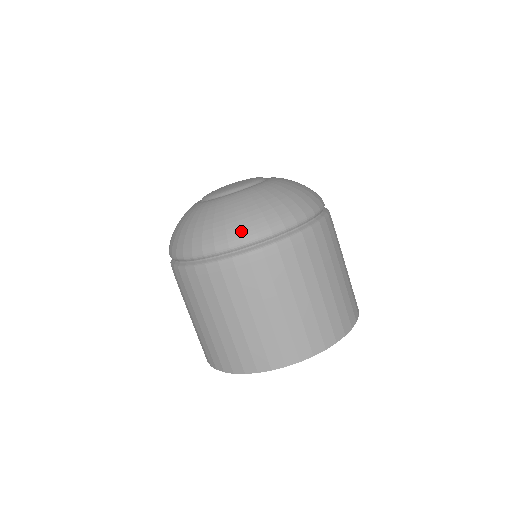
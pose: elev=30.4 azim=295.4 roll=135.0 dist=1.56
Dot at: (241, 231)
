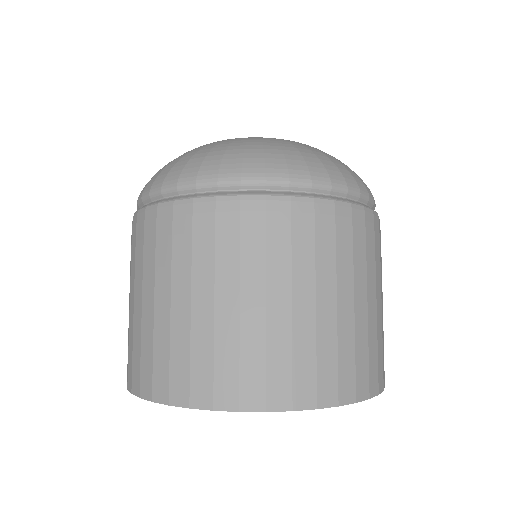
Dot at: (289, 165)
